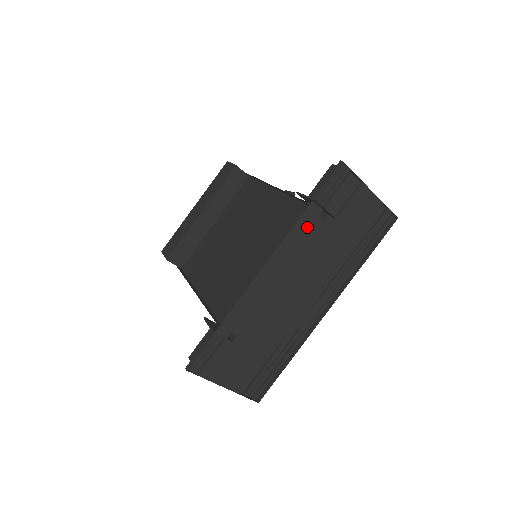
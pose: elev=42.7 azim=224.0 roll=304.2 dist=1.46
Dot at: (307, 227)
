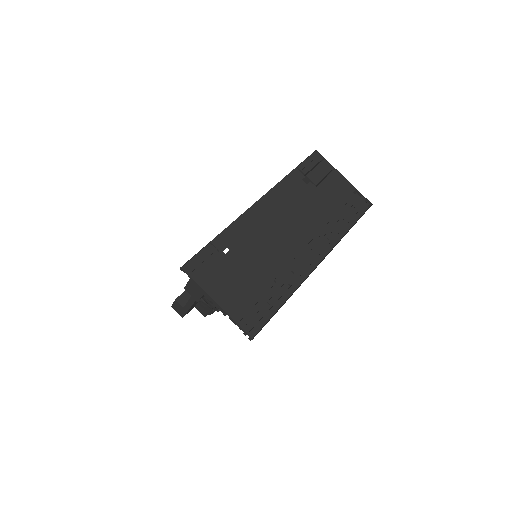
Dot at: (293, 184)
